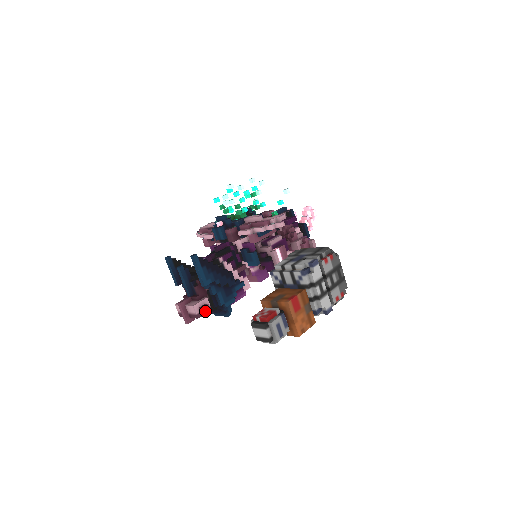
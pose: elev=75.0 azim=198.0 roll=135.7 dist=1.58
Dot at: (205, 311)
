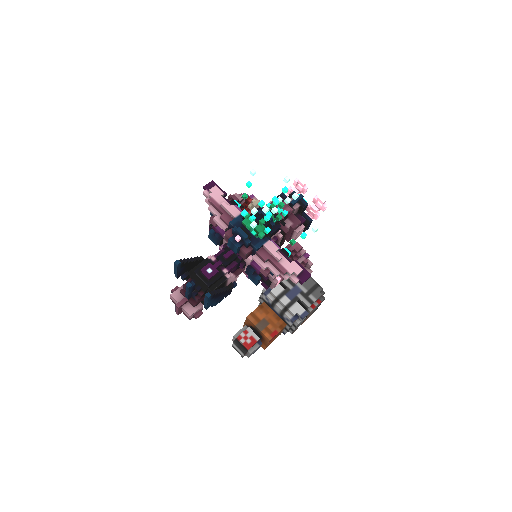
Dot at: occluded
